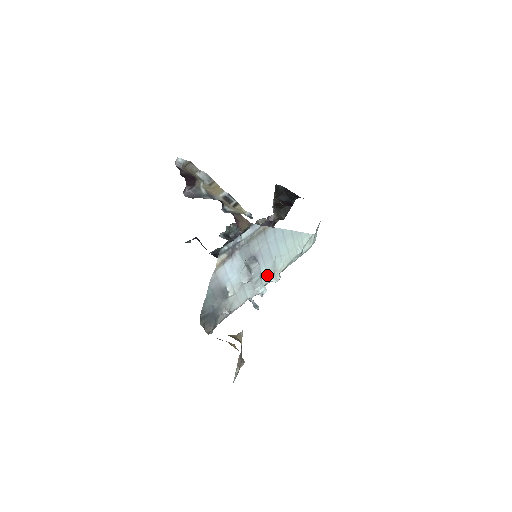
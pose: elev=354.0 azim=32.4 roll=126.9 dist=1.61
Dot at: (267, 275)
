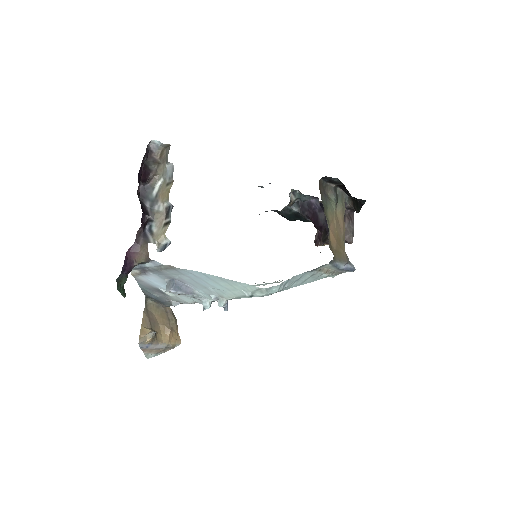
Dot at: (209, 296)
